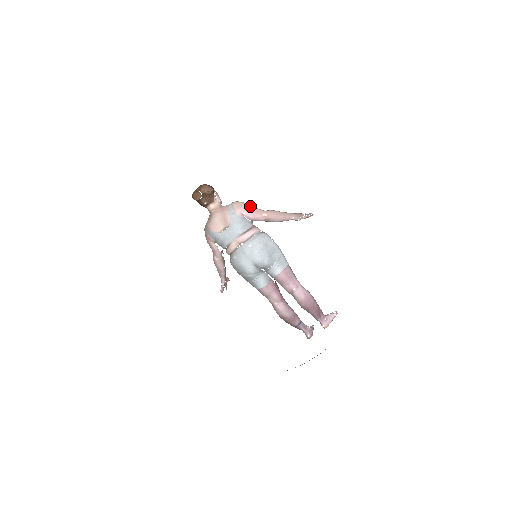
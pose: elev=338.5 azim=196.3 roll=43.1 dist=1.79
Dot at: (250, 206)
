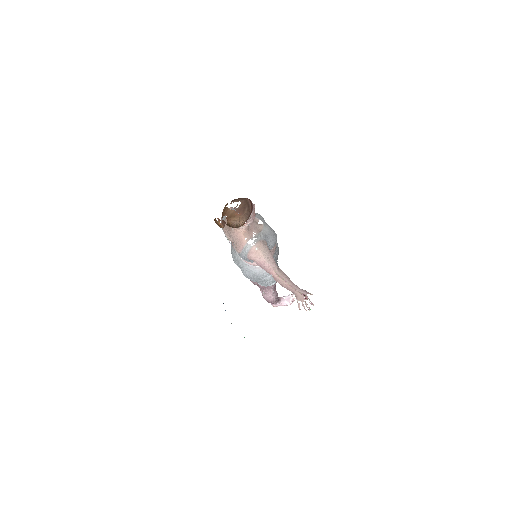
Dot at: (266, 262)
